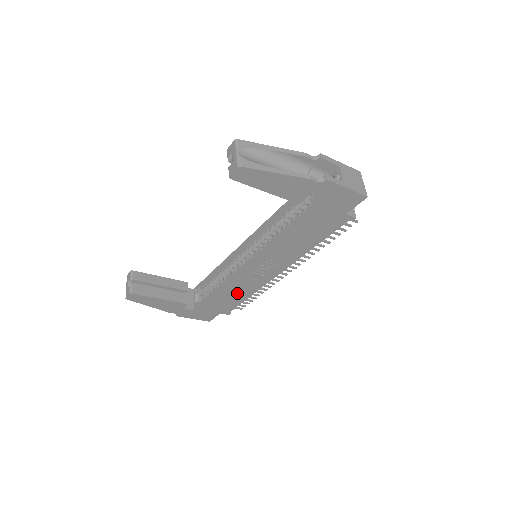
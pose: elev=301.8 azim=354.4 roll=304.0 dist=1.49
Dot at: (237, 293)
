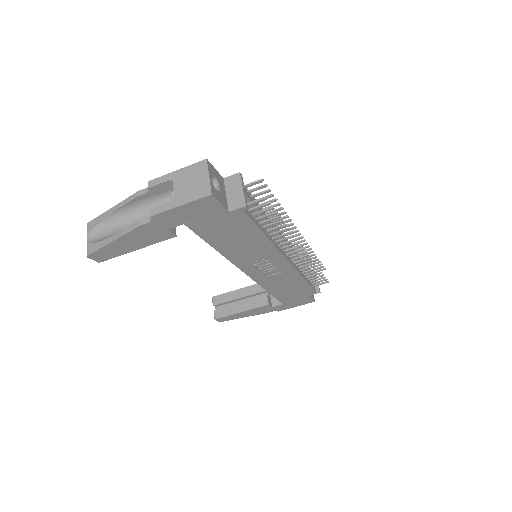
Dot at: (288, 284)
